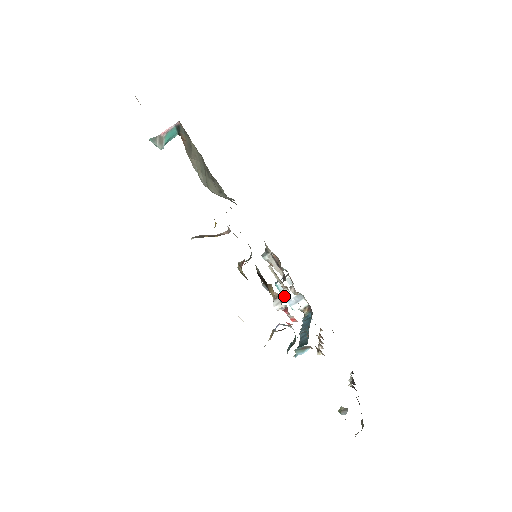
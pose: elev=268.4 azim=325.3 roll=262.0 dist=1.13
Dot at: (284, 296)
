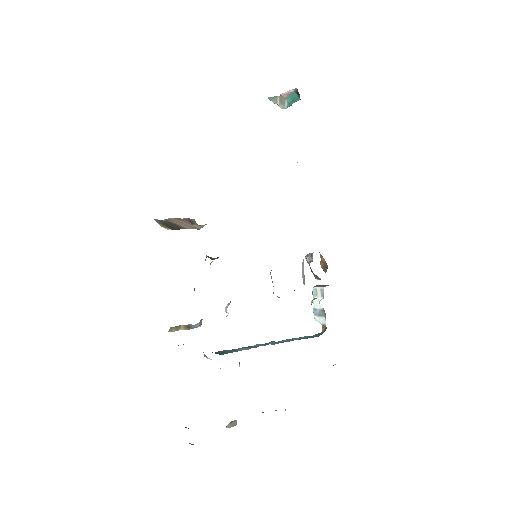
Dot at: (313, 302)
